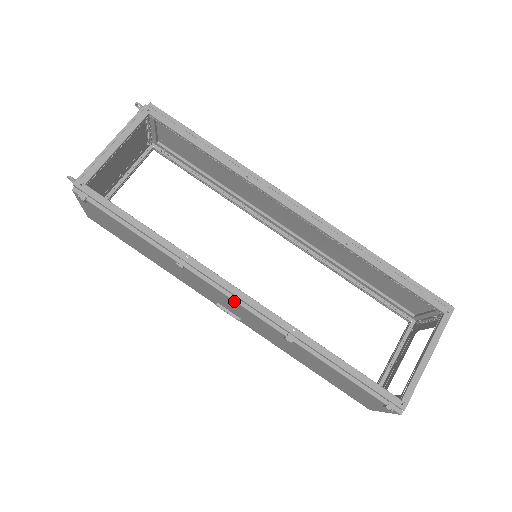
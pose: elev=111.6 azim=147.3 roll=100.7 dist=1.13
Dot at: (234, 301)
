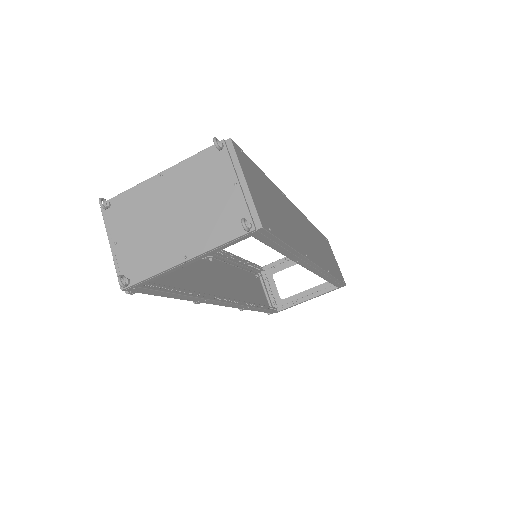
Dot at: (221, 305)
